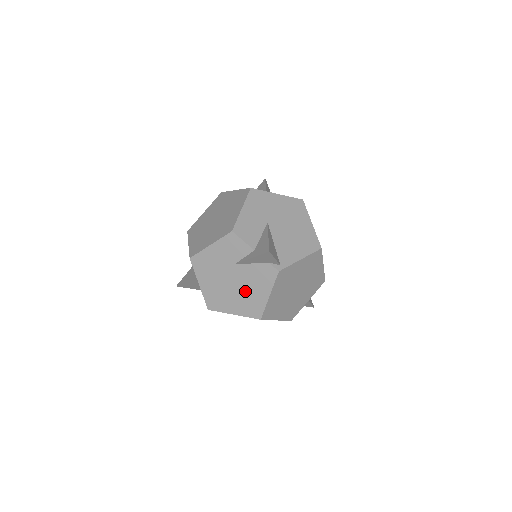
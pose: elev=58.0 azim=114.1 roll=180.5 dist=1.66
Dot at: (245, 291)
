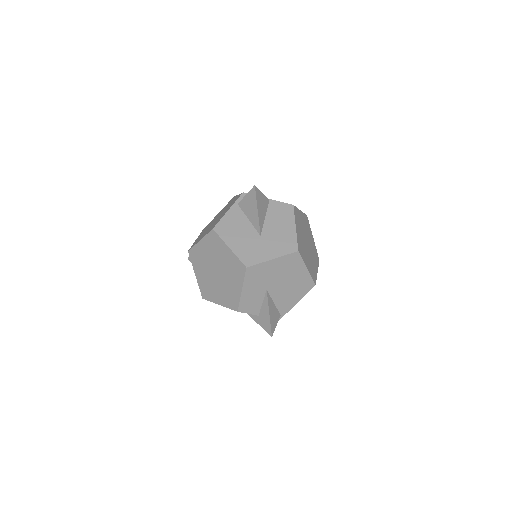
Dot at: occluded
